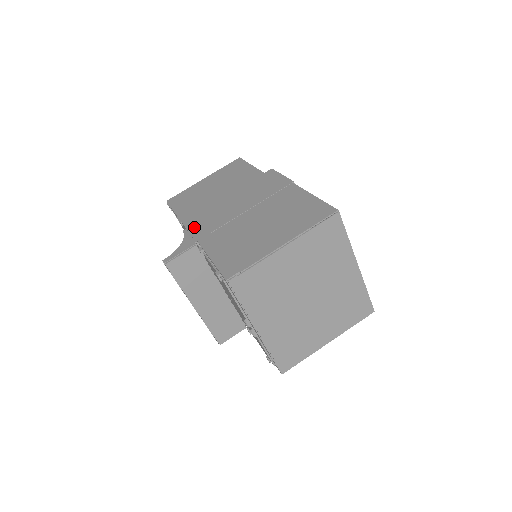
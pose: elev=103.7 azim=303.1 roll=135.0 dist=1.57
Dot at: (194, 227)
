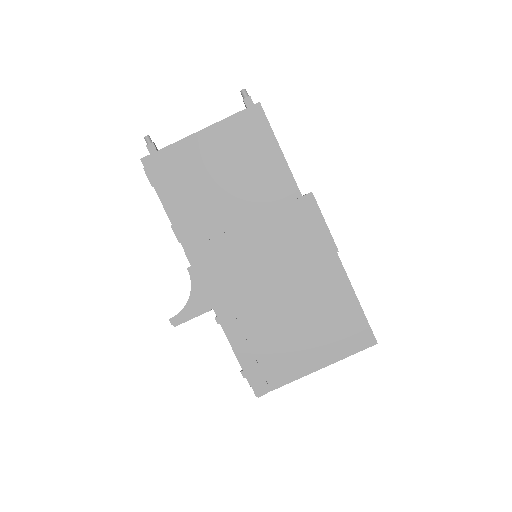
Dot at: (205, 275)
